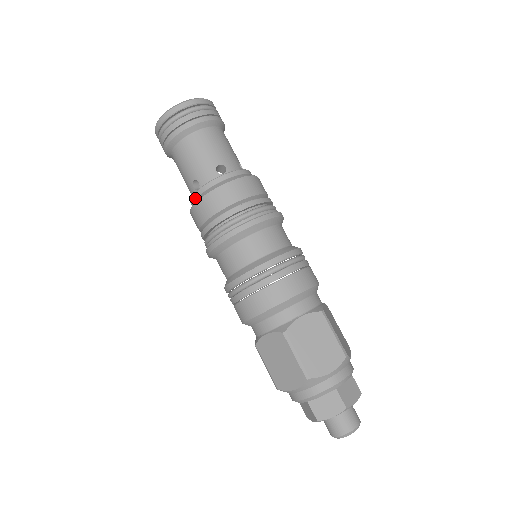
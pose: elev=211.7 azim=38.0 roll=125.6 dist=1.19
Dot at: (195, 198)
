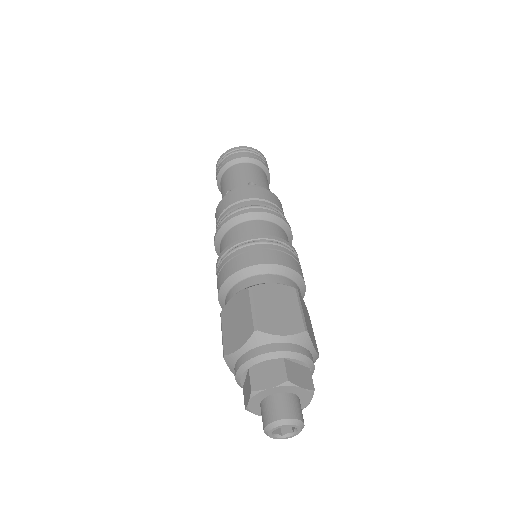
Dot at: occluded
